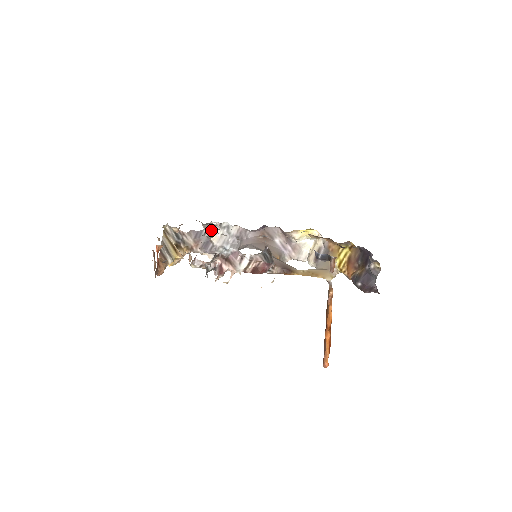
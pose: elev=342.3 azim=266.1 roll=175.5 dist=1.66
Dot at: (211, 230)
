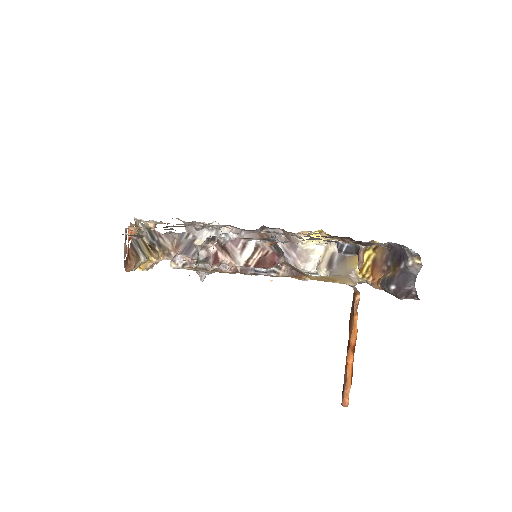
Dot at: (195, 232)
